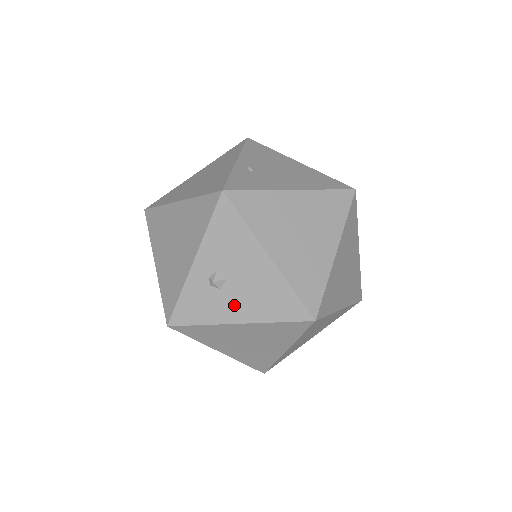
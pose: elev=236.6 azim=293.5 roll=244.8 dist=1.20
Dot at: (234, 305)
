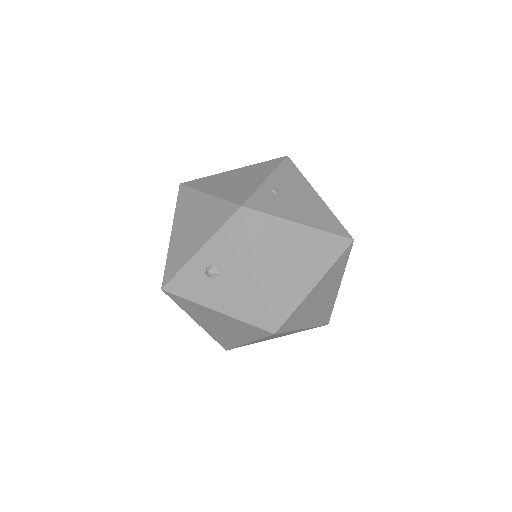
Dot at: (218, 296)
